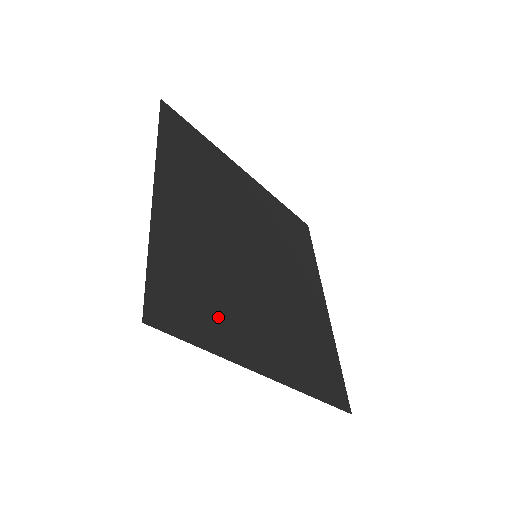
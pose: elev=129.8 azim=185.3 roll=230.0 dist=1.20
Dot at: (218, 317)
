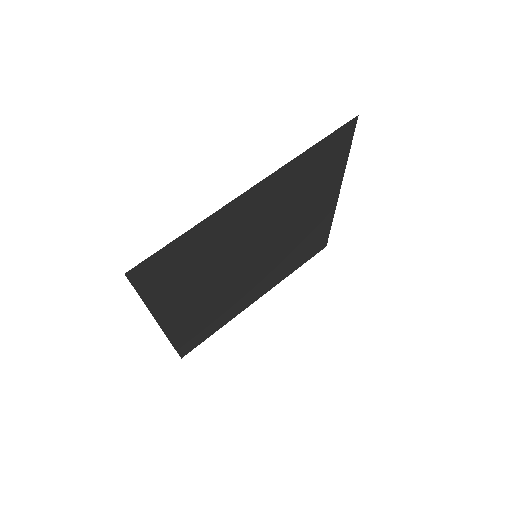
Dot at: (176, 285)
